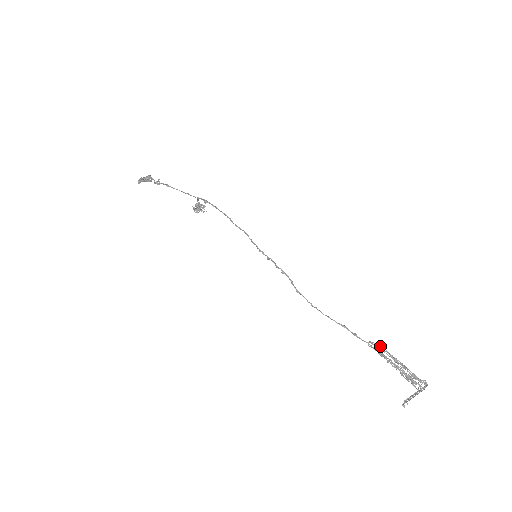
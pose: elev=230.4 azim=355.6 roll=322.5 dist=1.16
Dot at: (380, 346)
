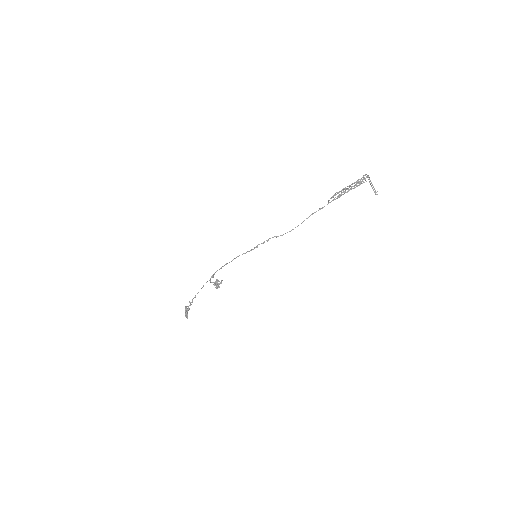
Dot at: (333, 196)
